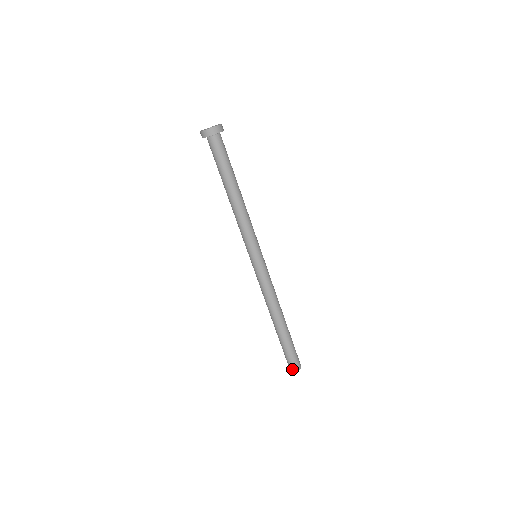
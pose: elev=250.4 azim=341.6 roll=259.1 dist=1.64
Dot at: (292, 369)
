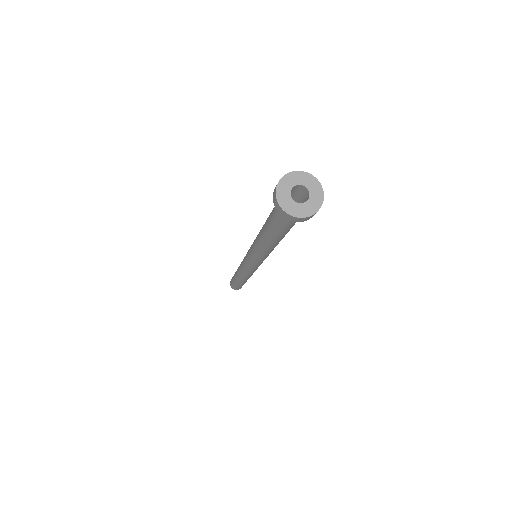
Dot at: (230, 284)
